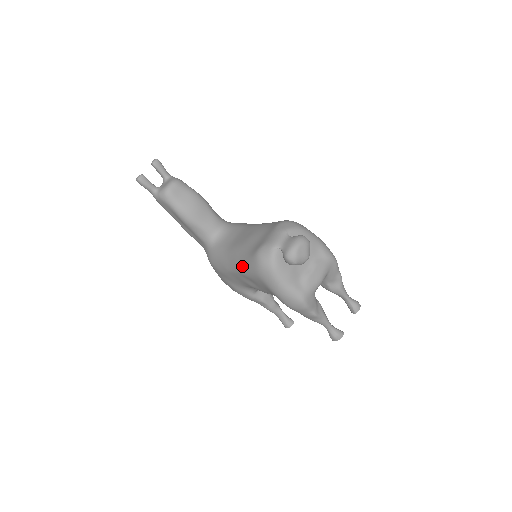
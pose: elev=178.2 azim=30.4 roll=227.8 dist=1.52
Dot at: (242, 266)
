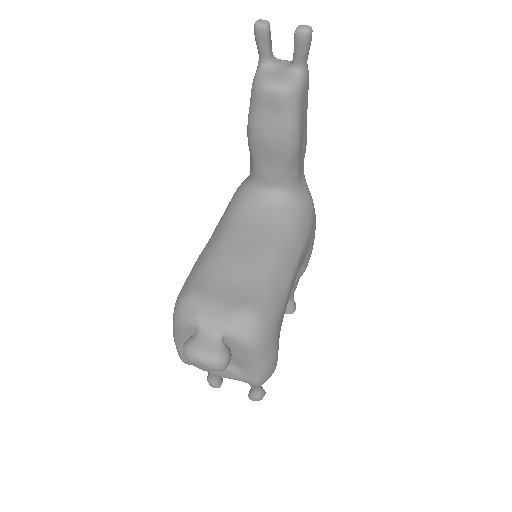
Dot at: (197, 263)
